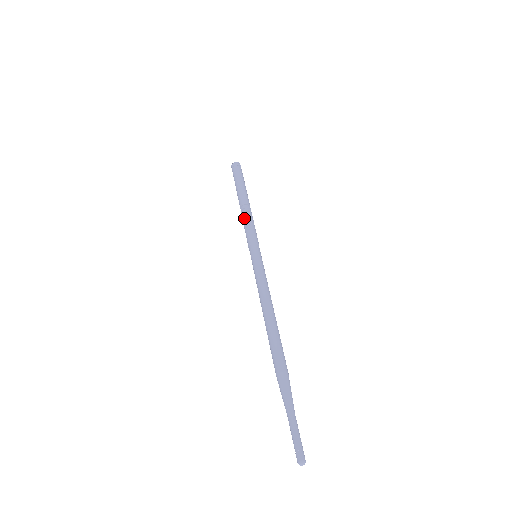
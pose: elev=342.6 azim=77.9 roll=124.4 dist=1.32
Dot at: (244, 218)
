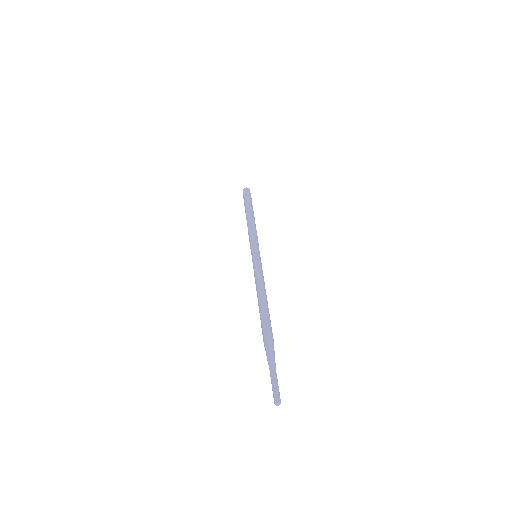
Dot at: (249, 228)
